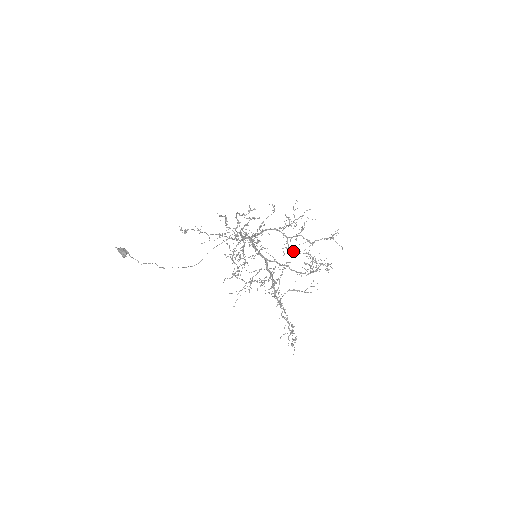
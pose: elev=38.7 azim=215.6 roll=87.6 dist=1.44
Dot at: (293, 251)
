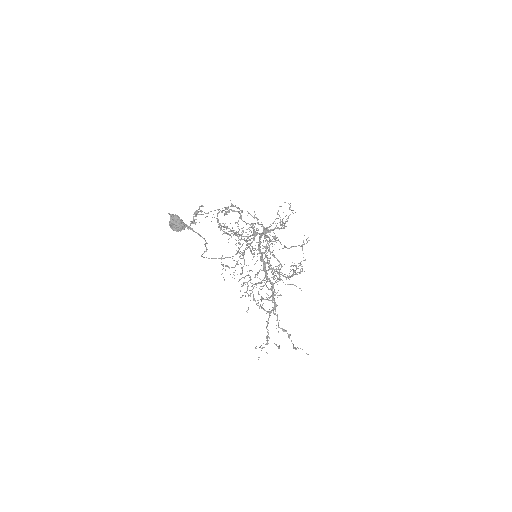
Dot at: (267, 257)
